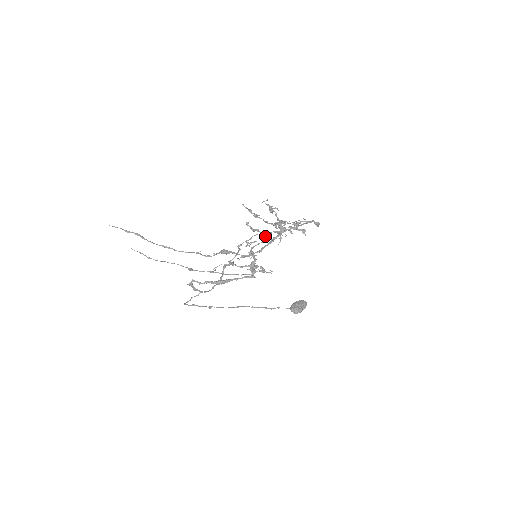
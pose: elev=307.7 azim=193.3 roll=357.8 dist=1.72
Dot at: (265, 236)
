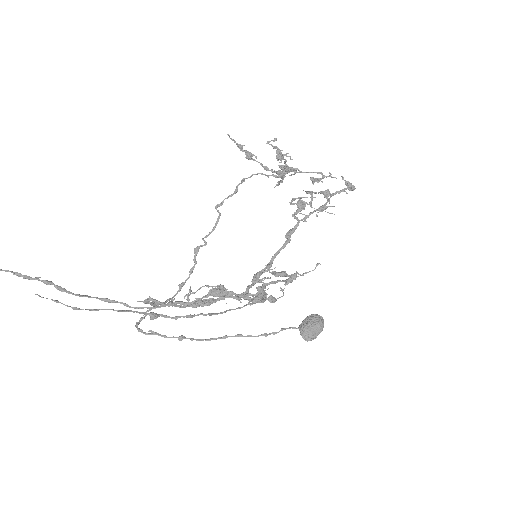
Dot at: (294, 277)
